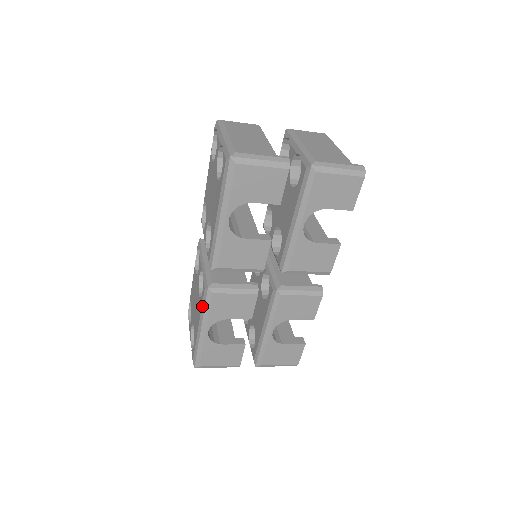
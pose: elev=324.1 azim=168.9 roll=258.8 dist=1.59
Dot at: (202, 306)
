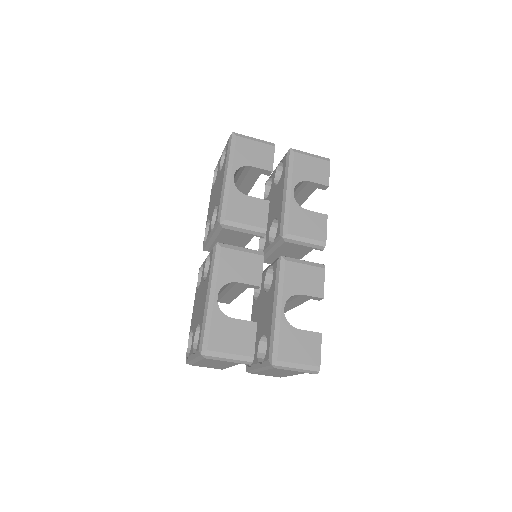
Dot at: (211, 267)
